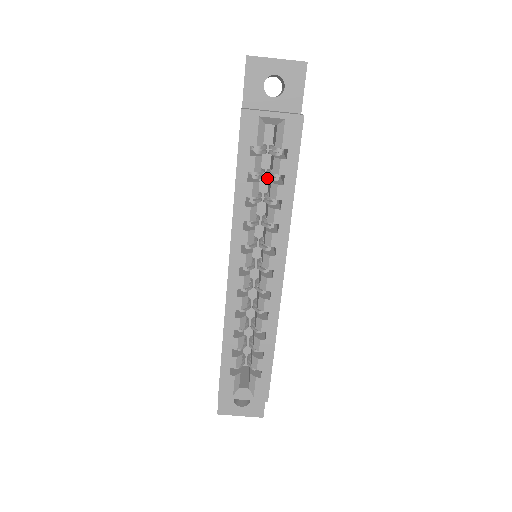
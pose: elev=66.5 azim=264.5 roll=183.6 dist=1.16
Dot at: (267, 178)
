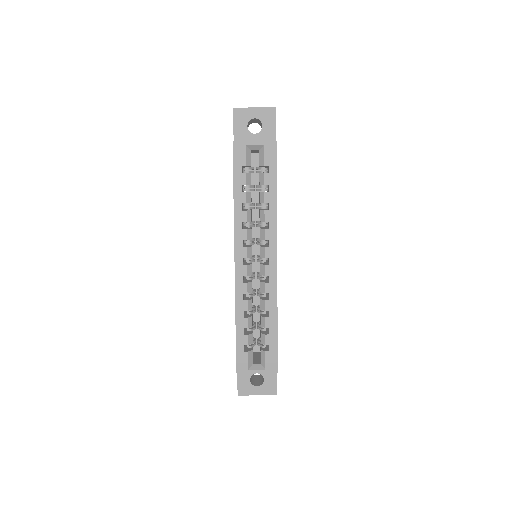
Dot at: occluded
